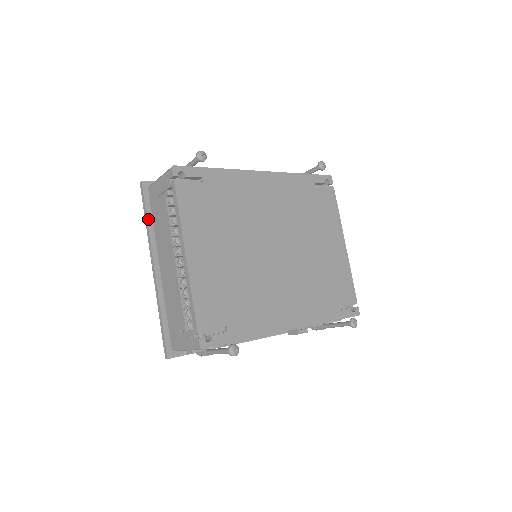
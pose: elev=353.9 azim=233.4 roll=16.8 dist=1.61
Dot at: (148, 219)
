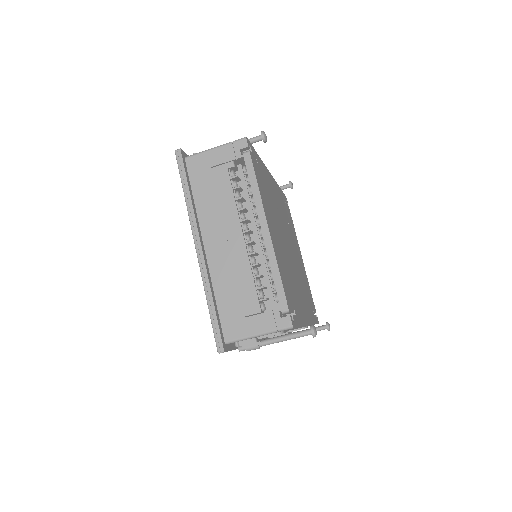
Dot at: (190, 191)
